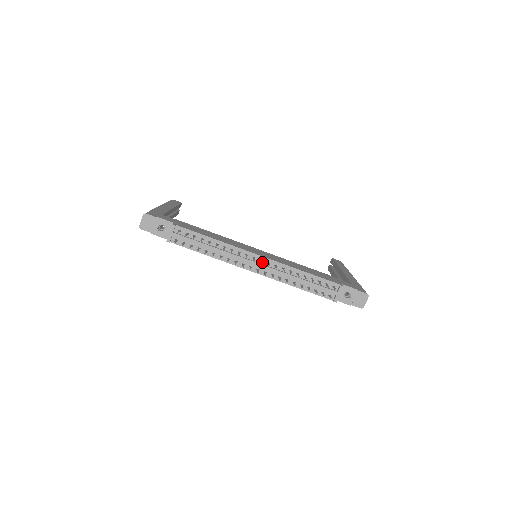
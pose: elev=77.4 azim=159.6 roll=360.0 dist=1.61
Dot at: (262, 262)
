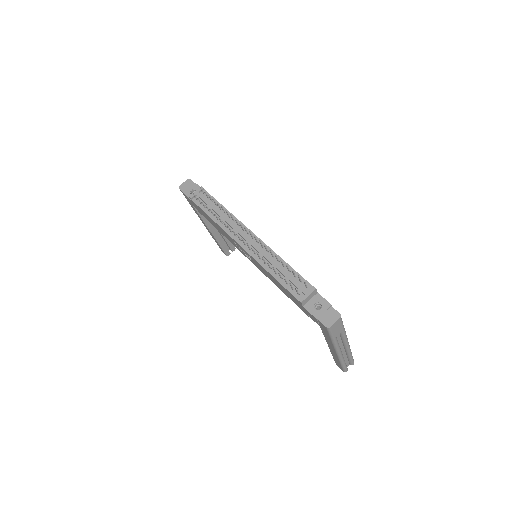
Dot at: (252, 240)
